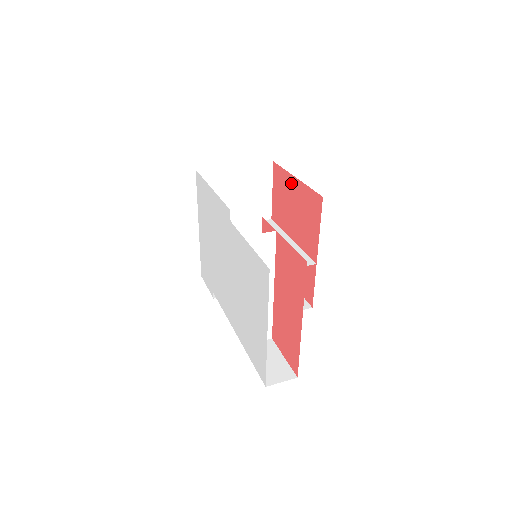
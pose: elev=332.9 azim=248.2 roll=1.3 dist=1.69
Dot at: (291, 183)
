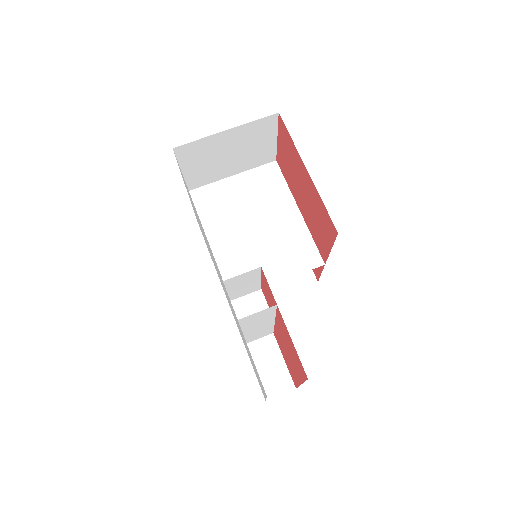
Dot at: (301, 166)
